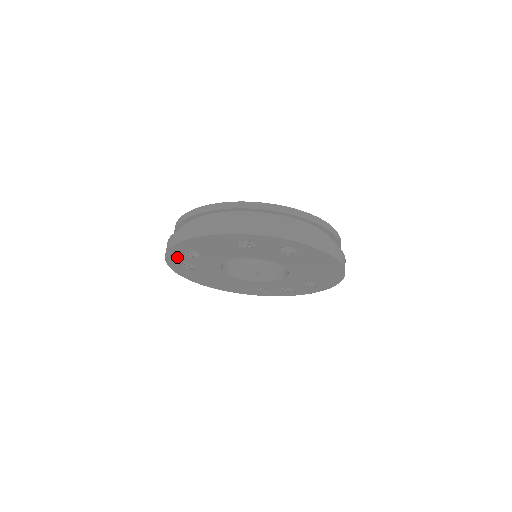
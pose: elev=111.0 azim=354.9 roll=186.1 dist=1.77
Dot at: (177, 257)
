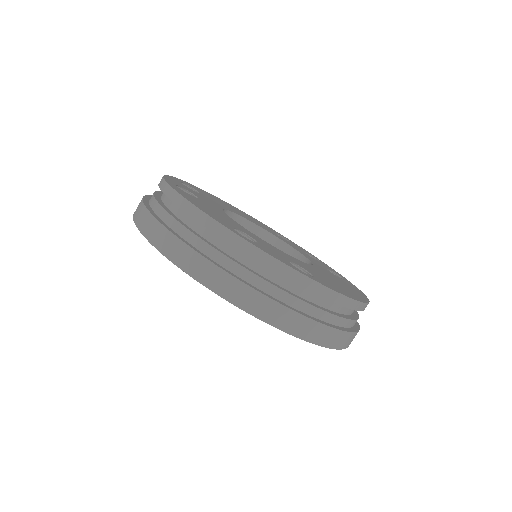
Dot at: occluded
